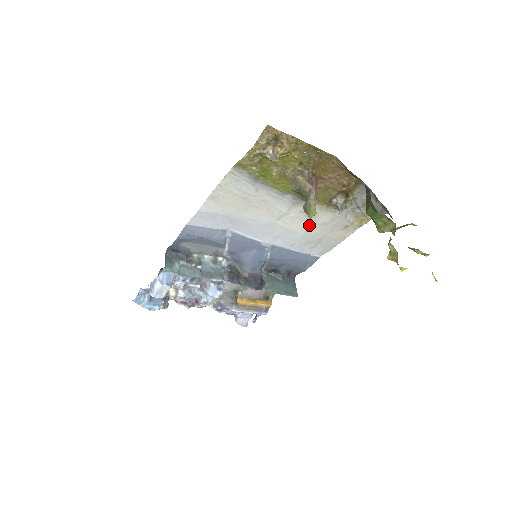
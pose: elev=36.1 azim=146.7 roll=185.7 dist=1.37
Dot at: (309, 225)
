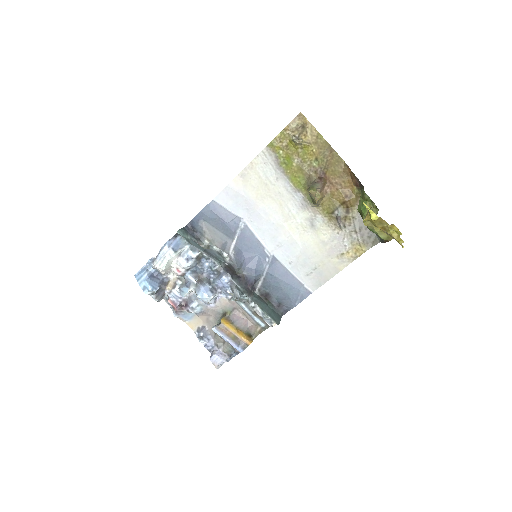
Dot at: (310, 239)
